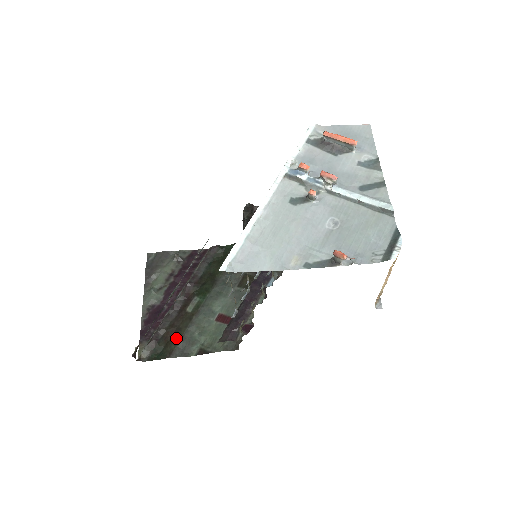
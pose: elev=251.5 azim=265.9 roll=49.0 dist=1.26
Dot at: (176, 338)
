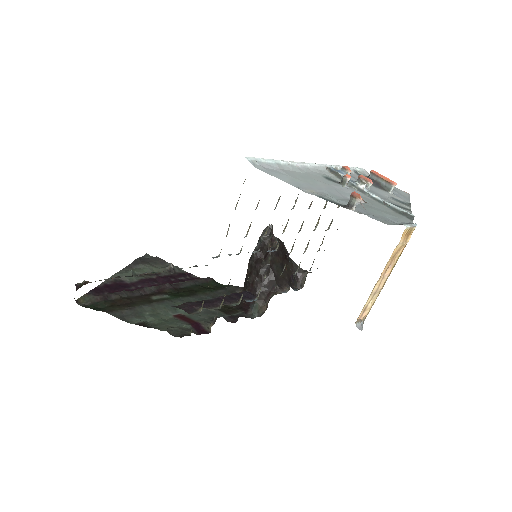
Dot at: (125, 305)
